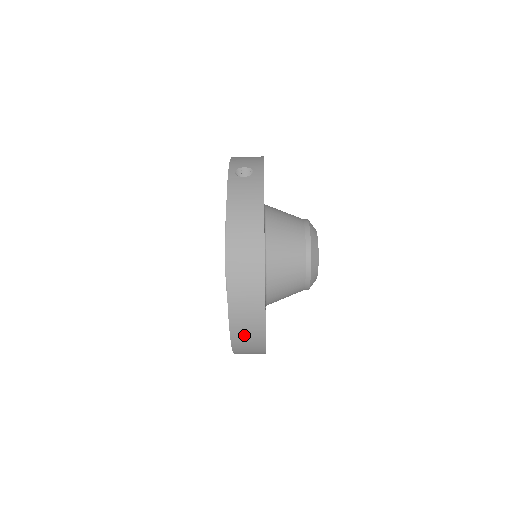
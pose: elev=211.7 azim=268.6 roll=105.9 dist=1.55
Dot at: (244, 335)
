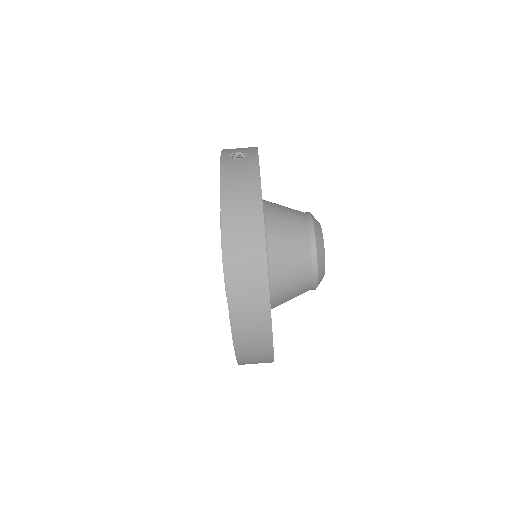
Dot at: (248, 332)
